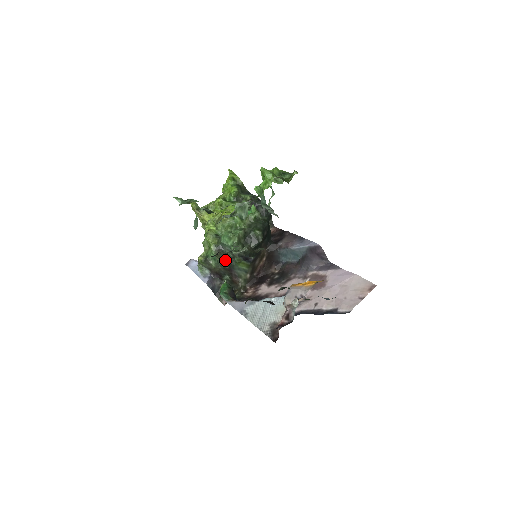
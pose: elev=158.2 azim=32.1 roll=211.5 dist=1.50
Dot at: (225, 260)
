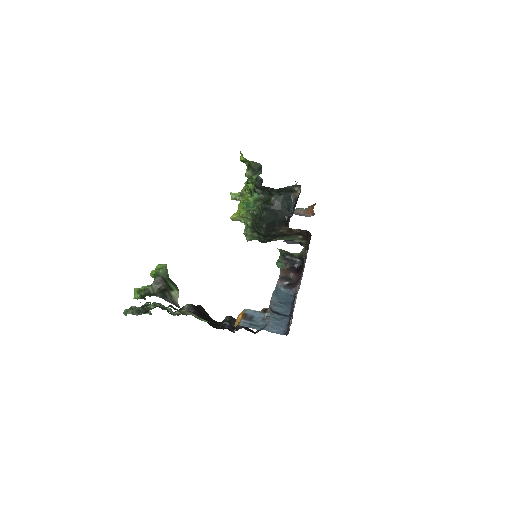
Dot at: occluded
